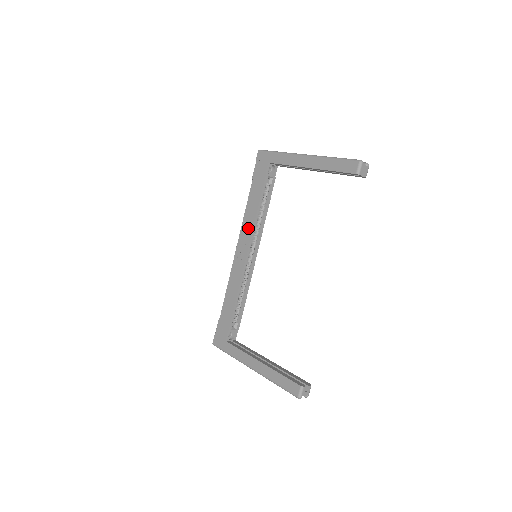
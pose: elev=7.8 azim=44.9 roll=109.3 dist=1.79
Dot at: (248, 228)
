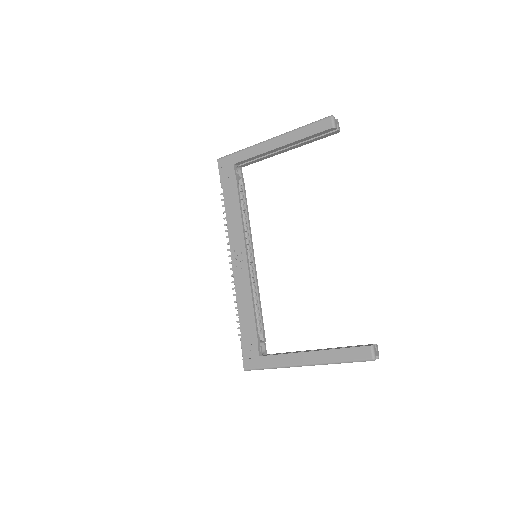
Dot at: (237, 232)
